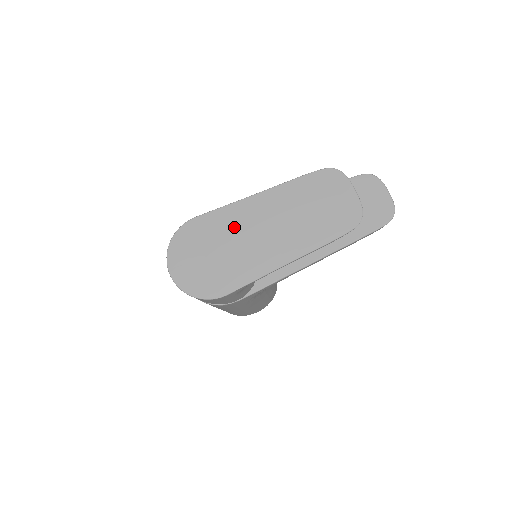
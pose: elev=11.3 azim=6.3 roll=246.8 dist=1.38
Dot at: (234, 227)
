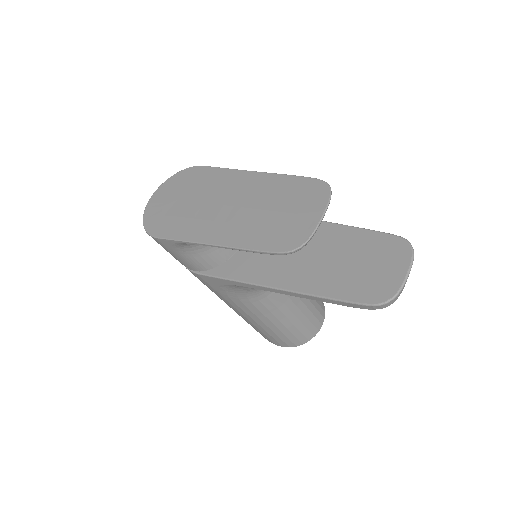
Dot at: (213, 188)
